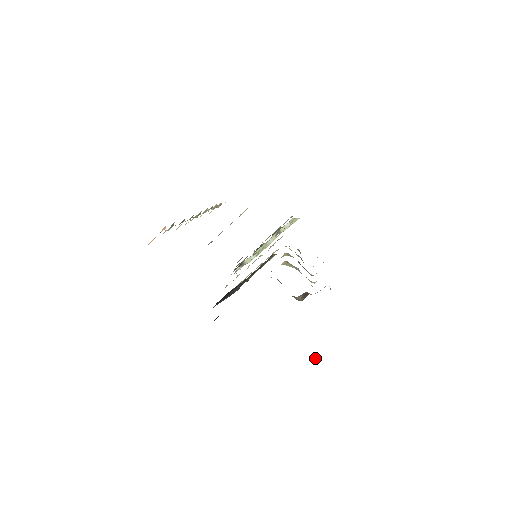
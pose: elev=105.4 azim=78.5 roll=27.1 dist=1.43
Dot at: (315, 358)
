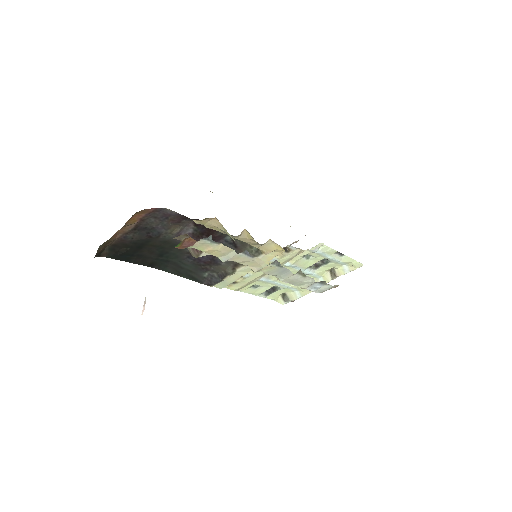
Dot at: (144, 305)
